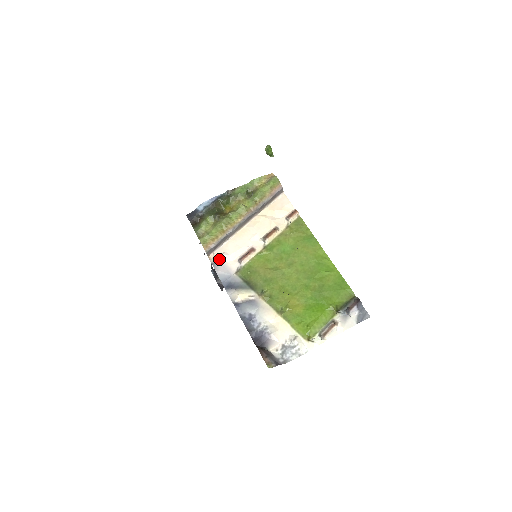
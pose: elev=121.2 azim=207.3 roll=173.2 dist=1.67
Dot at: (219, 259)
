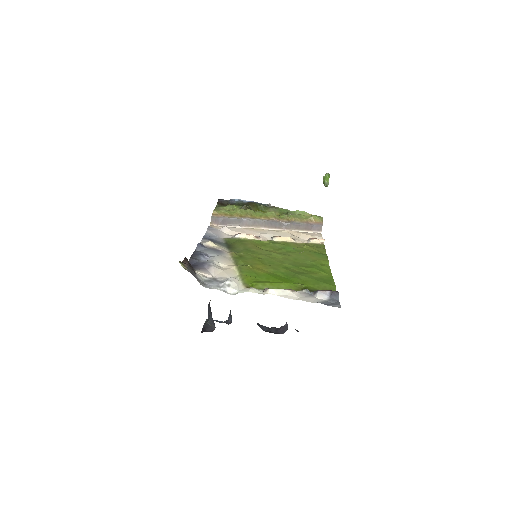
Dot at: (219, 229)
